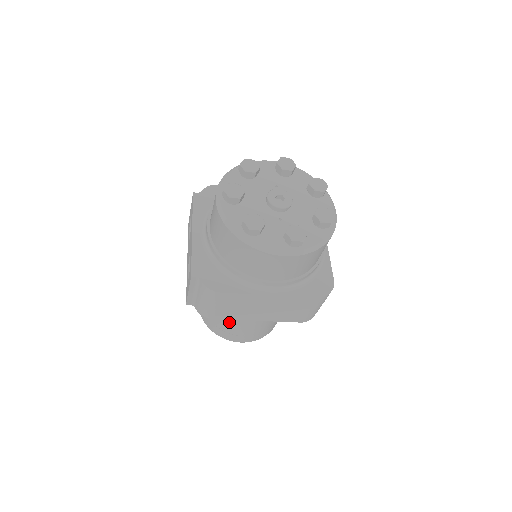
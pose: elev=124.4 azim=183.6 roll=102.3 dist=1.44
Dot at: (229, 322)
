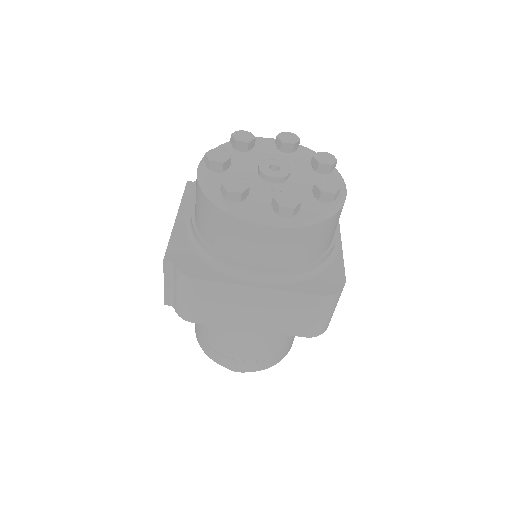
Dot at: (222, 339)
